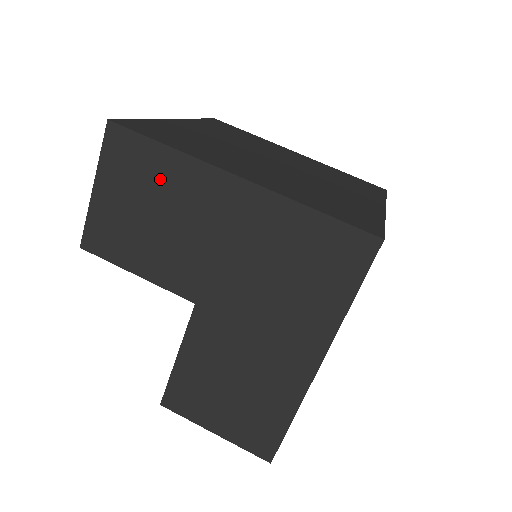
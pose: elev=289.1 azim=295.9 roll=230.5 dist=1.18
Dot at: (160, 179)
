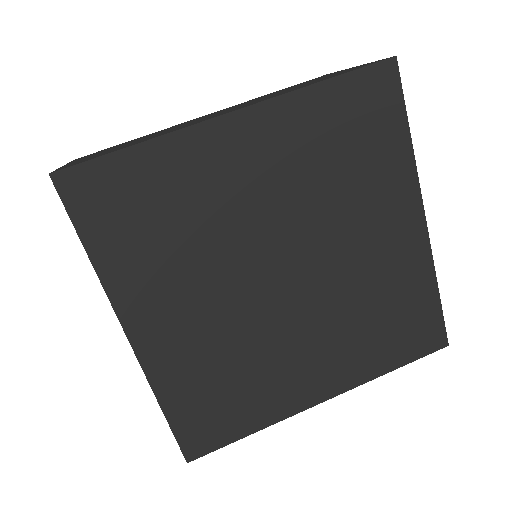
Dot at: occluded
